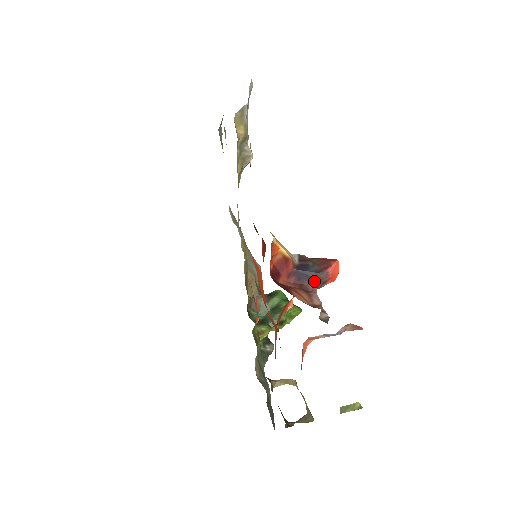
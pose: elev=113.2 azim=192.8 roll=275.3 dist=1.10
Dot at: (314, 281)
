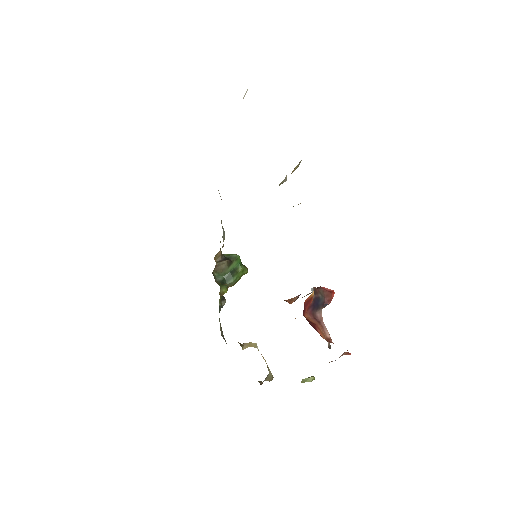
Dot at: (320, 310)
